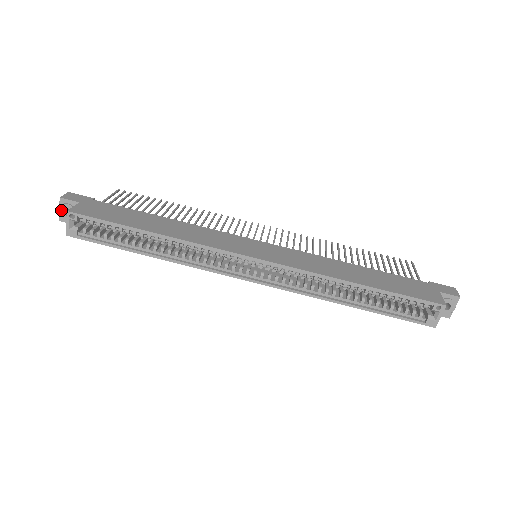
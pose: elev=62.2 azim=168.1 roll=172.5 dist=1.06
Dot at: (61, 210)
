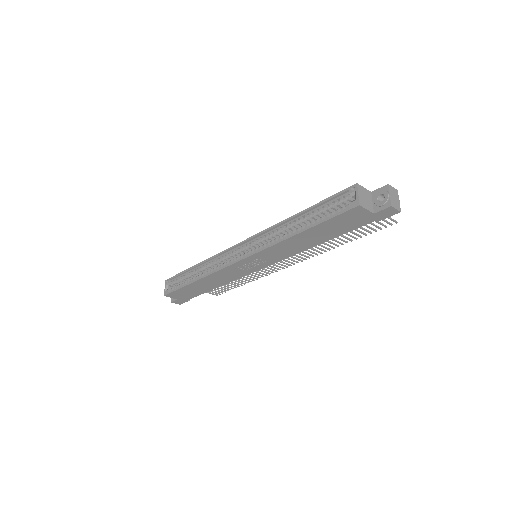
Dot at: occluded
